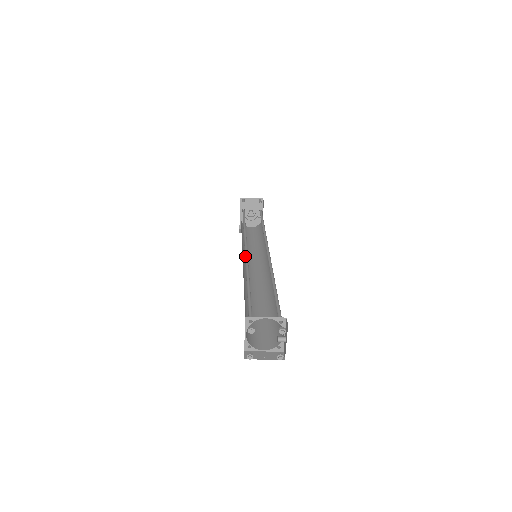
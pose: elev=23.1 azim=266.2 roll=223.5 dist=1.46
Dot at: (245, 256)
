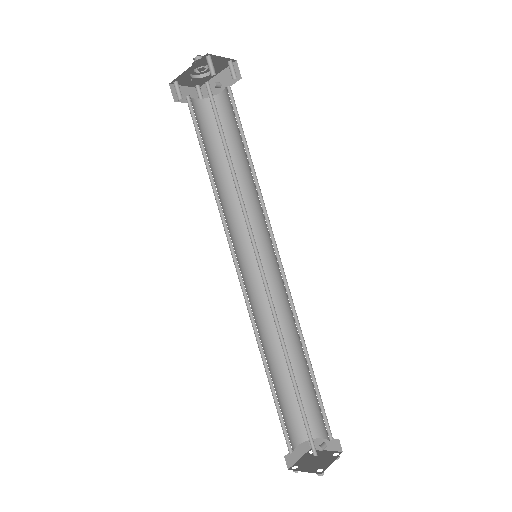
Dot at: (265, 290)
